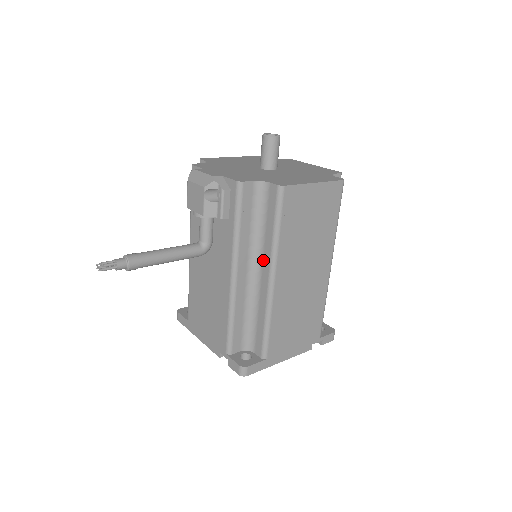
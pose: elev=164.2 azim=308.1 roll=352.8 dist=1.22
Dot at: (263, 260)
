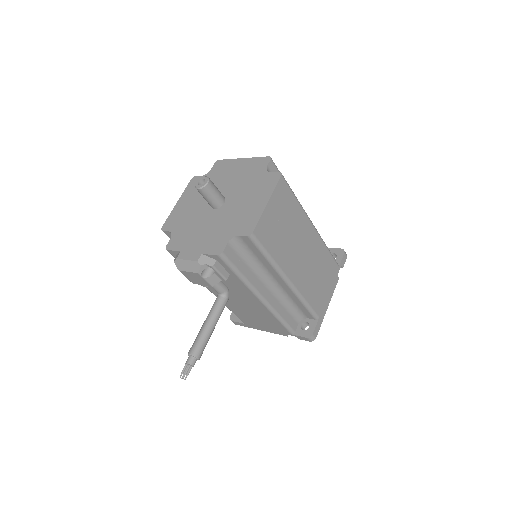
Dot at: (272, 275)
